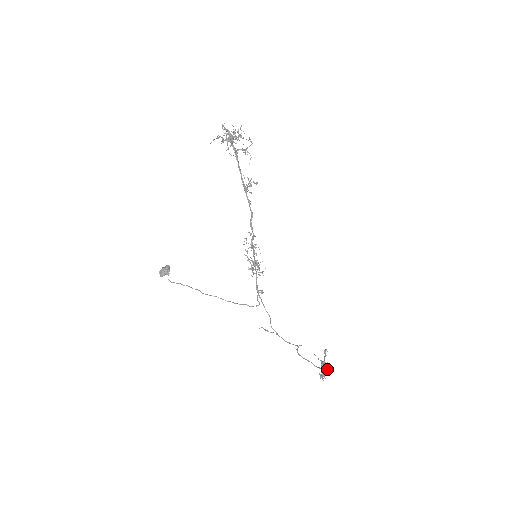
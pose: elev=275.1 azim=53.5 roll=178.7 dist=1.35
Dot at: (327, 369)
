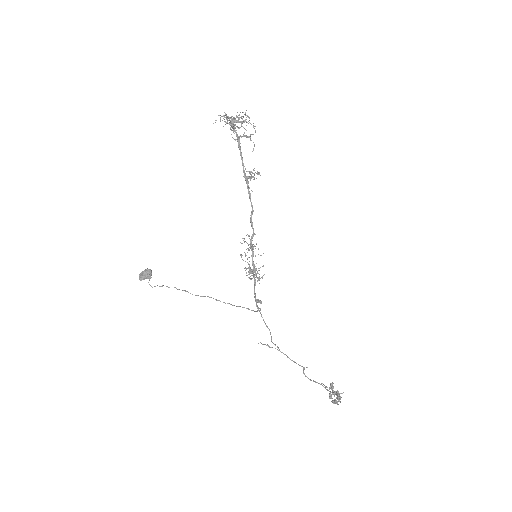
Dot at: occluded
